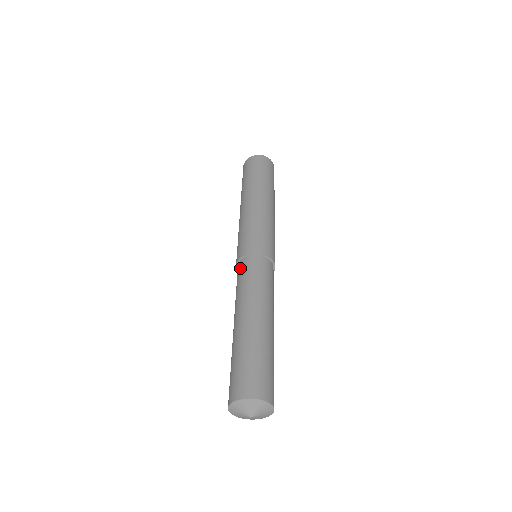
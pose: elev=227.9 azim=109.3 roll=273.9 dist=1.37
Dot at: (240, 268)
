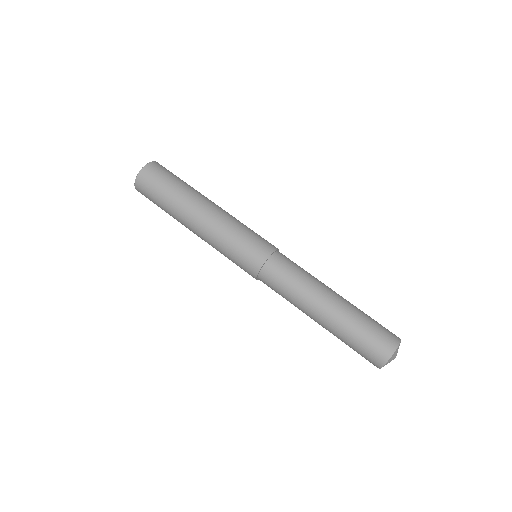
Dot at: (275, 268)
